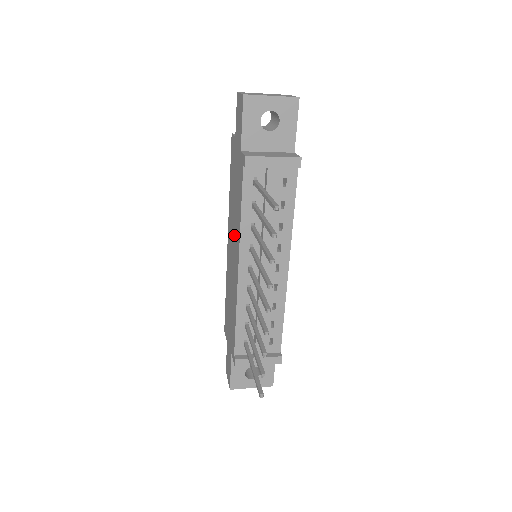
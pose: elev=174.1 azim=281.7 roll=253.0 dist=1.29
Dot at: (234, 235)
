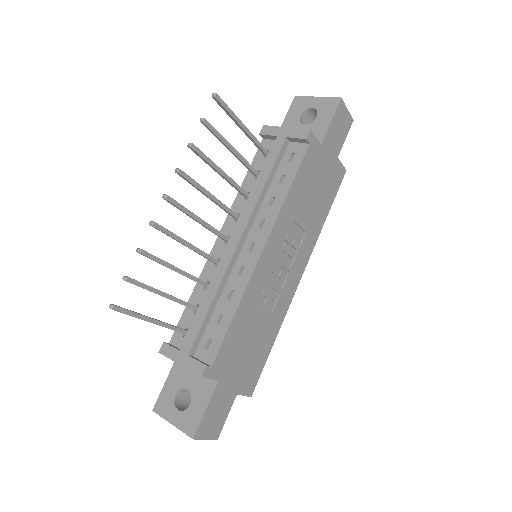
Dot at: occluded
